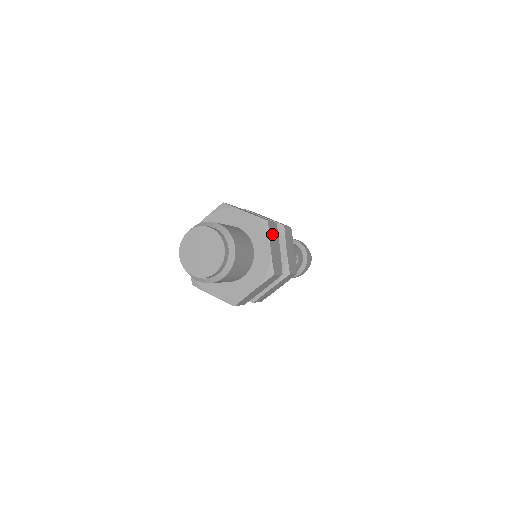
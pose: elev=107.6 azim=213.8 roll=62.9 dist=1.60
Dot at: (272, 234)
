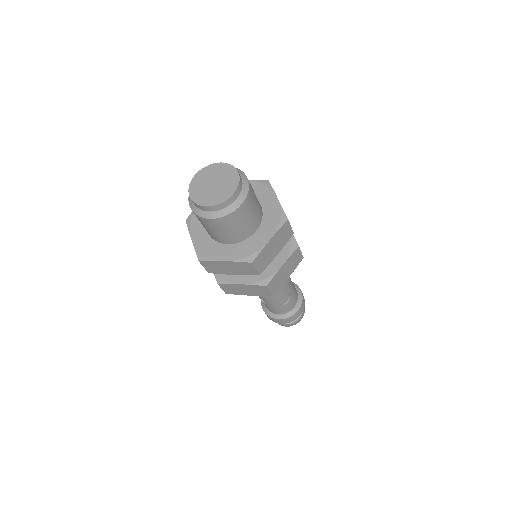
Dot at: (282, 234)
